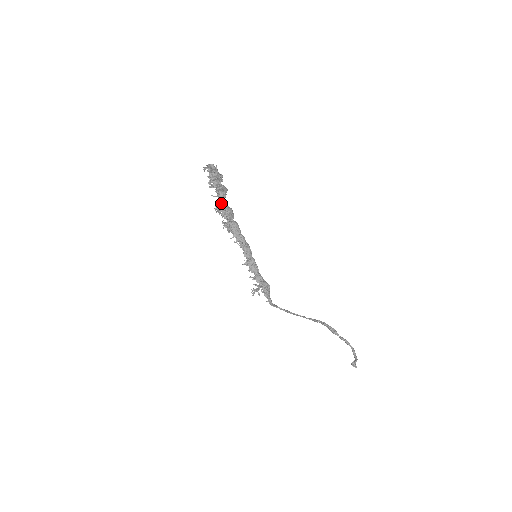
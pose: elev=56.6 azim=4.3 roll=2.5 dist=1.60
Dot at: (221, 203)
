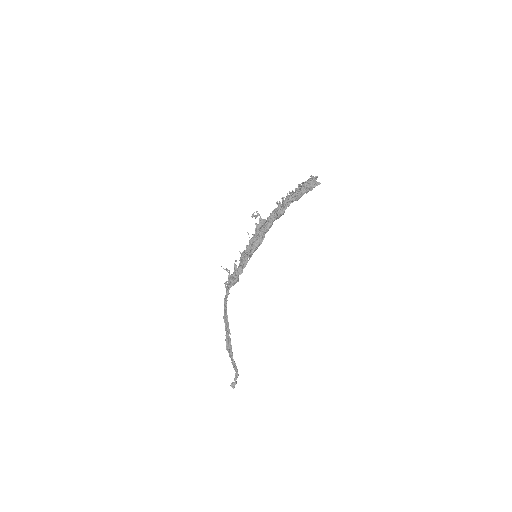
Dot at: (285, 203)
